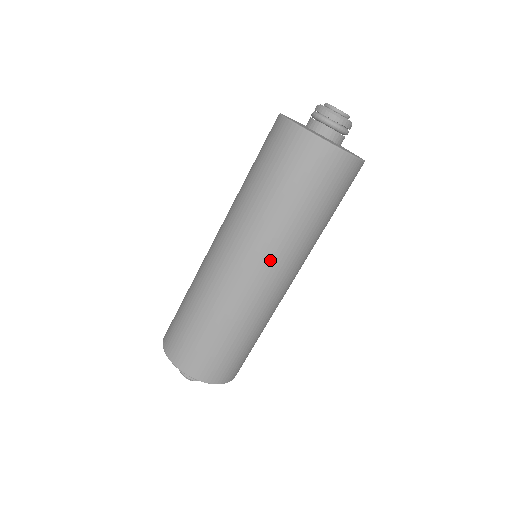
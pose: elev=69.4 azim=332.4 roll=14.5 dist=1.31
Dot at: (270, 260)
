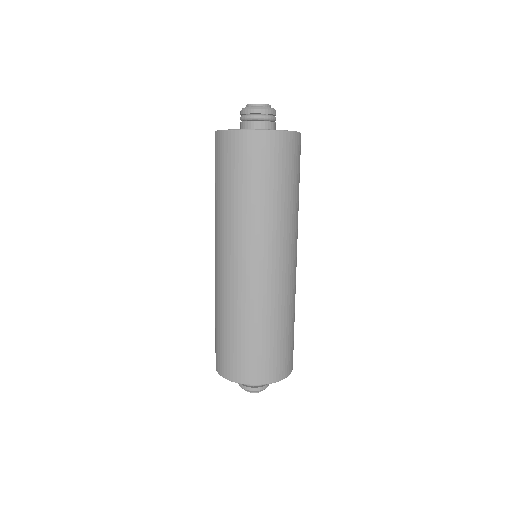
Dot at: (295, 244)
